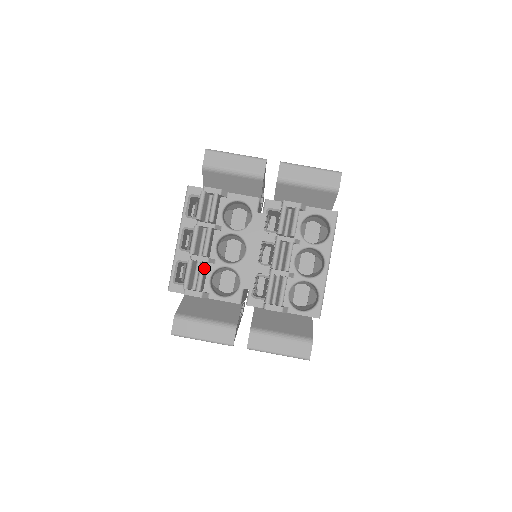
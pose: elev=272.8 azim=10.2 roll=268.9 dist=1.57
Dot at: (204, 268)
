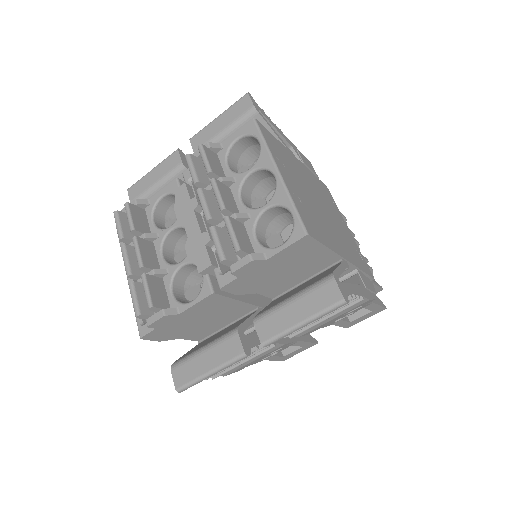
Dot at: (146, 280)
